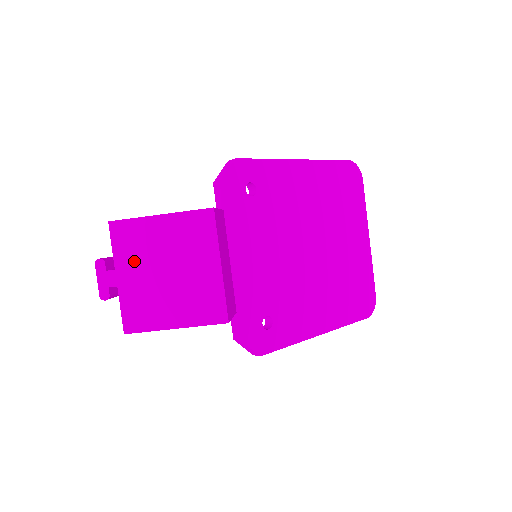
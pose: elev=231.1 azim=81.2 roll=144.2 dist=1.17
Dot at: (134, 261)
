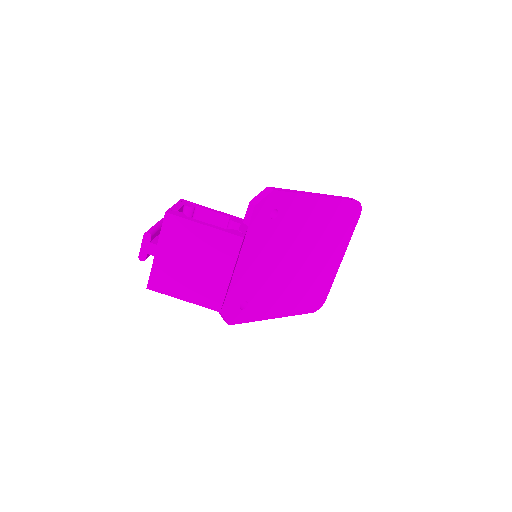
Dot at: (173, 246)
